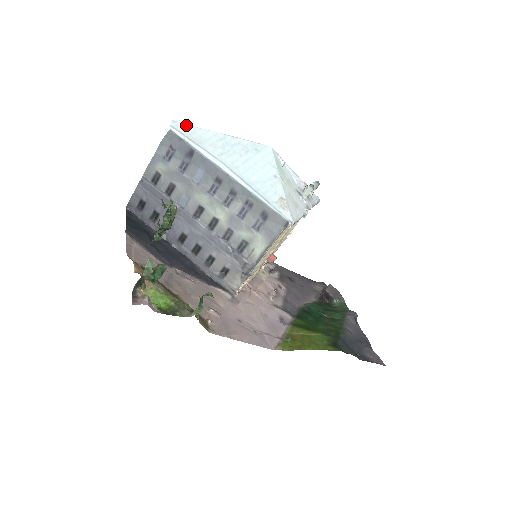
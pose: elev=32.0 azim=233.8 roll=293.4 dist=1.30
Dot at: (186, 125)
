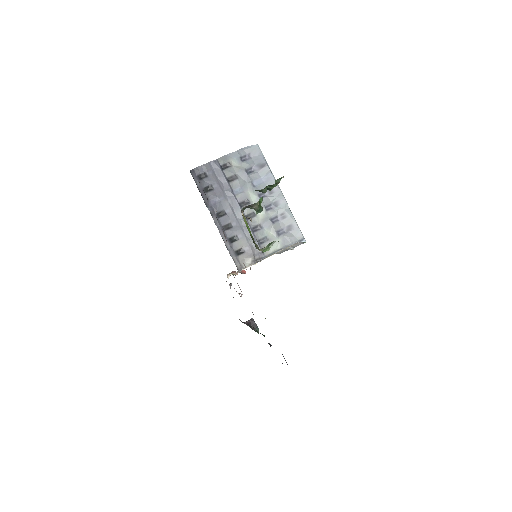
Dot at: occluded
